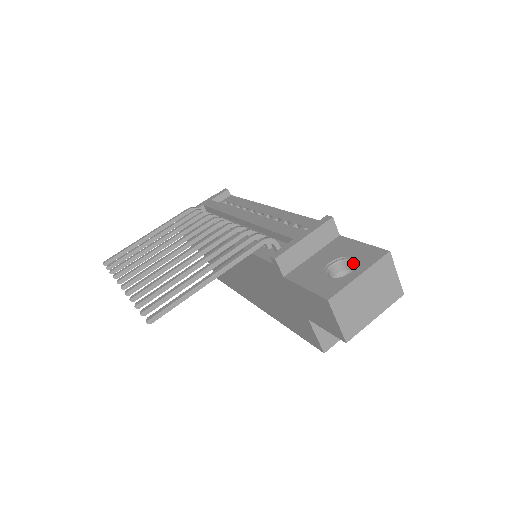
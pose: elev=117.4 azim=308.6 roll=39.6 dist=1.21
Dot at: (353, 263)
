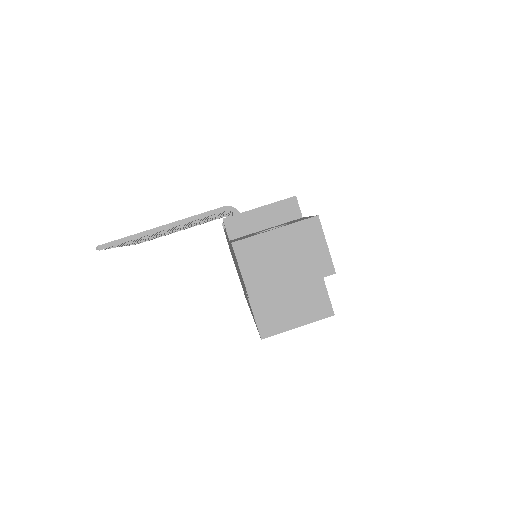
Dot at: occluded
